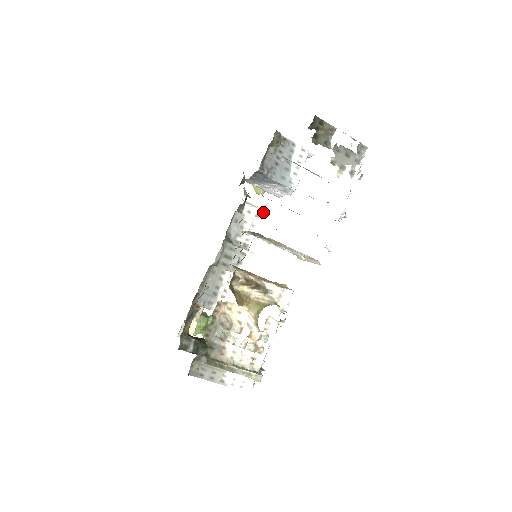
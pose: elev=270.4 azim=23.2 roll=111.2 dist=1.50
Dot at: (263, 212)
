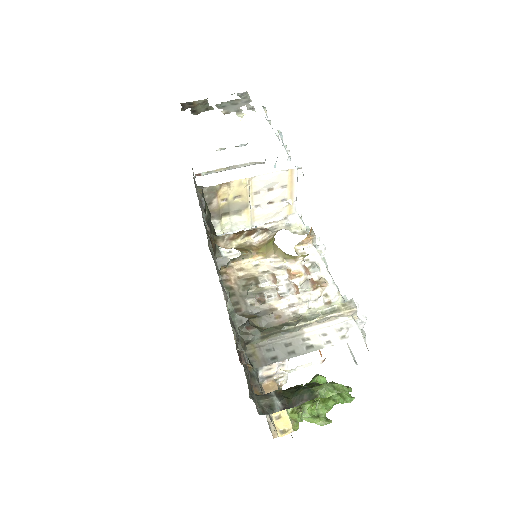
Dot at: occluded
